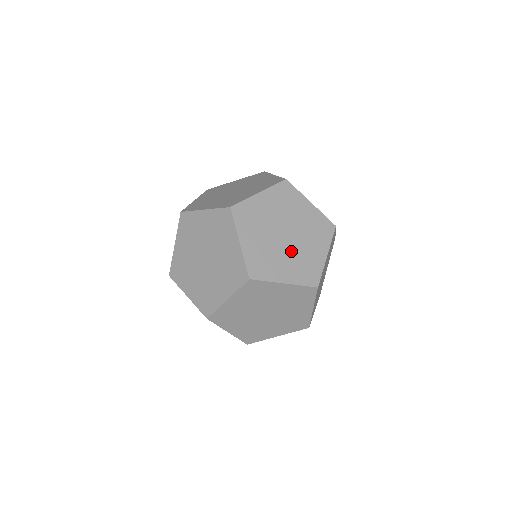
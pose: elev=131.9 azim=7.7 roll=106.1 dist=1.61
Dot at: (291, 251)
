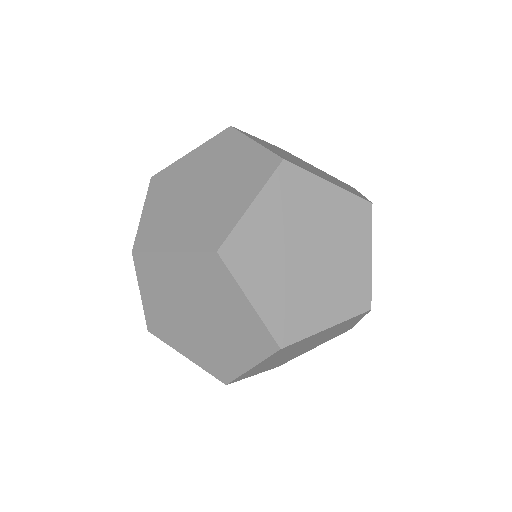
Dot at: (319, 173)
